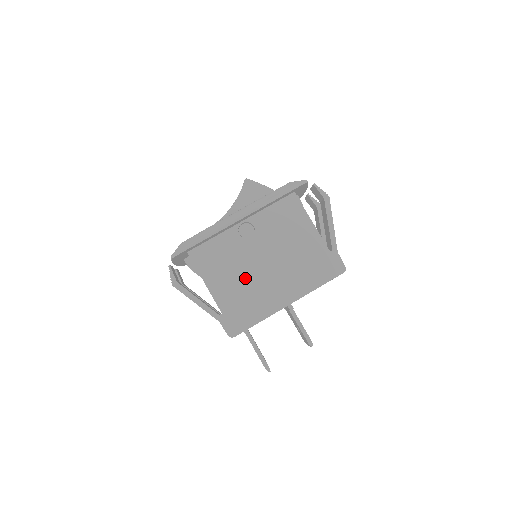
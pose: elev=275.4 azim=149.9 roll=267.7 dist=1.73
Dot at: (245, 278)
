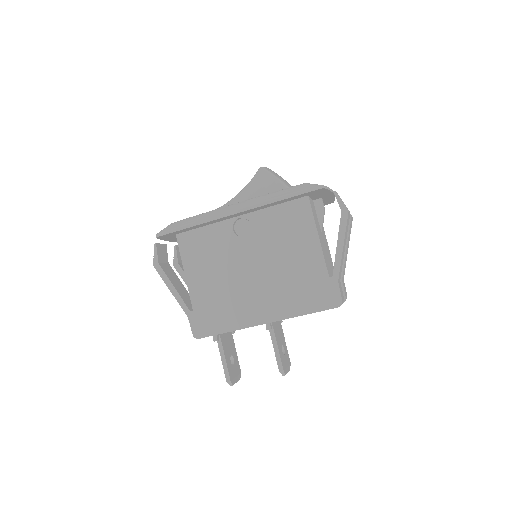
Dot at: (226, 280)
